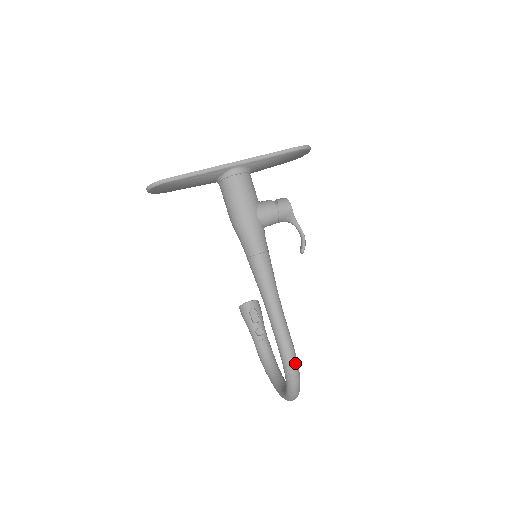
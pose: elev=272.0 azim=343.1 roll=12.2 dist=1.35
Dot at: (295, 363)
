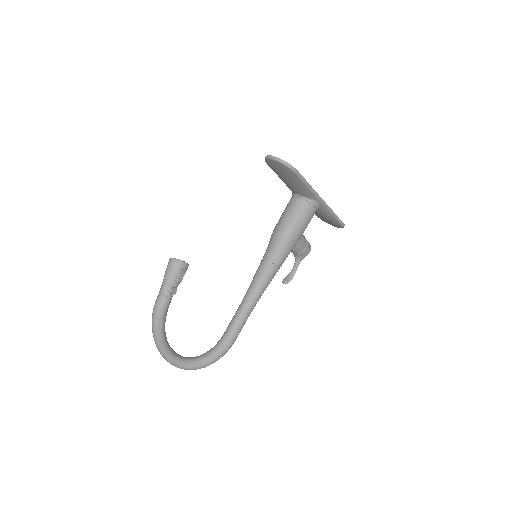
Dot at: (226, 352)
